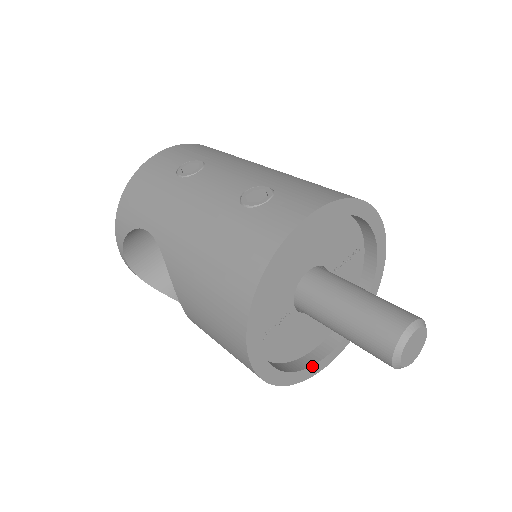
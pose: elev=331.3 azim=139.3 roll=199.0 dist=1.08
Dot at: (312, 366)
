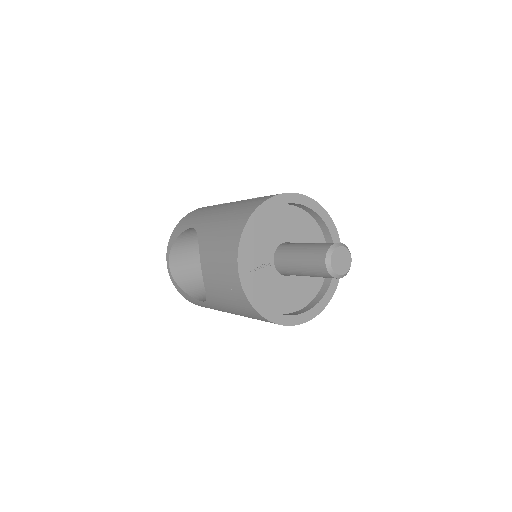
Dot at: (281, 314)
